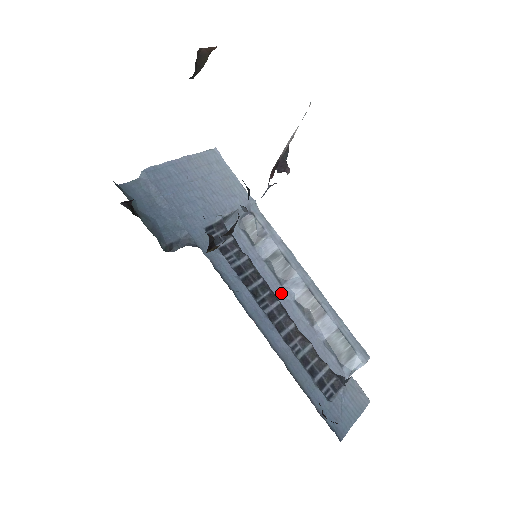
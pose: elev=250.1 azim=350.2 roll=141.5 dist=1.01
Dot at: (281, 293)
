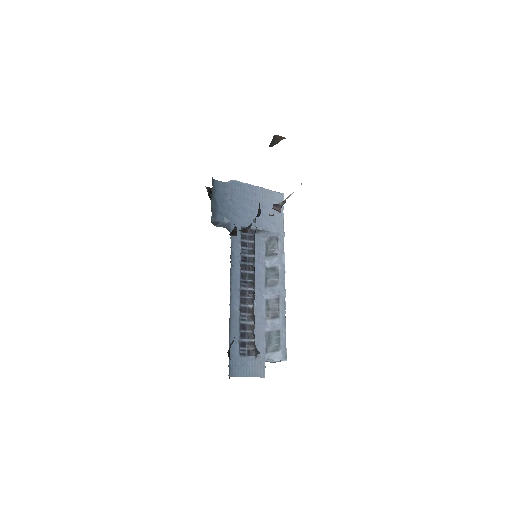
Dot at: (262, 290)
